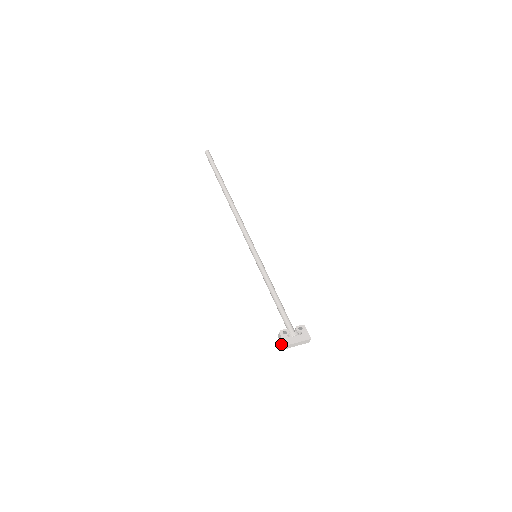
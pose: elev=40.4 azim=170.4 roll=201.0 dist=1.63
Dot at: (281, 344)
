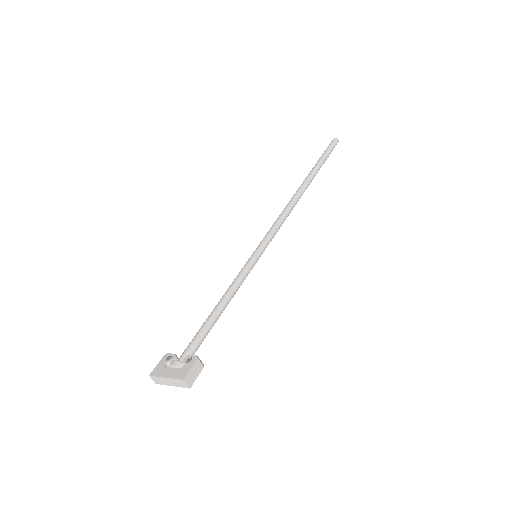
Dot at: occluded
